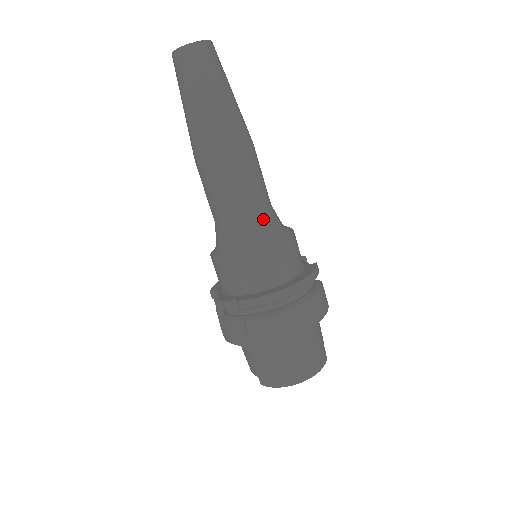
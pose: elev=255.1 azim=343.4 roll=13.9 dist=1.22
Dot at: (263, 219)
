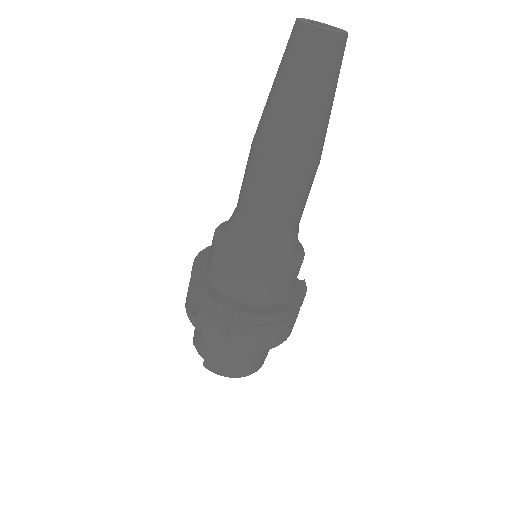
Dot at: (292, 238)
